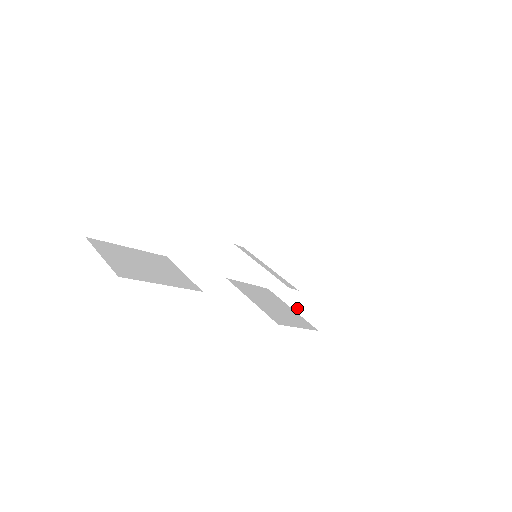
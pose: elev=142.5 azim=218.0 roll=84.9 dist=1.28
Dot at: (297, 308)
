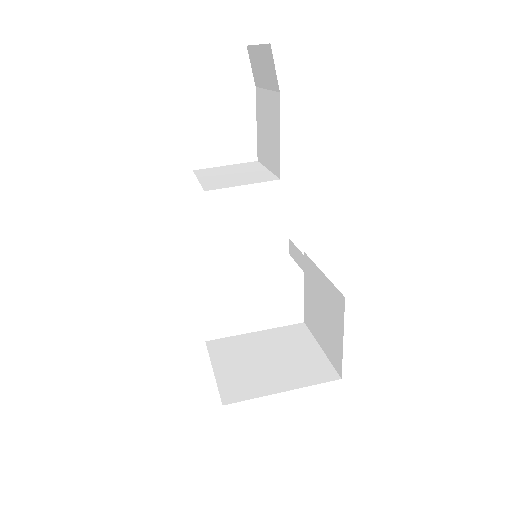
Dot at: (219, 373)
